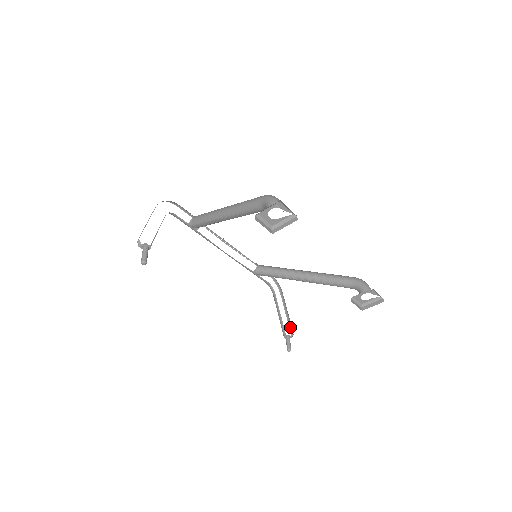
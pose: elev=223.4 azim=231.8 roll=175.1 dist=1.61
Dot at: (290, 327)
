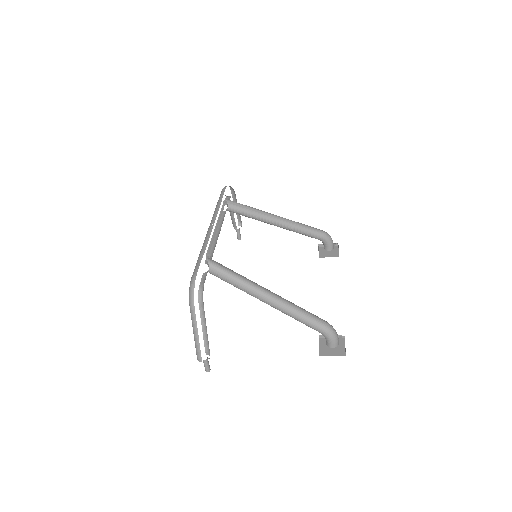
Dot at: (238, 217)
